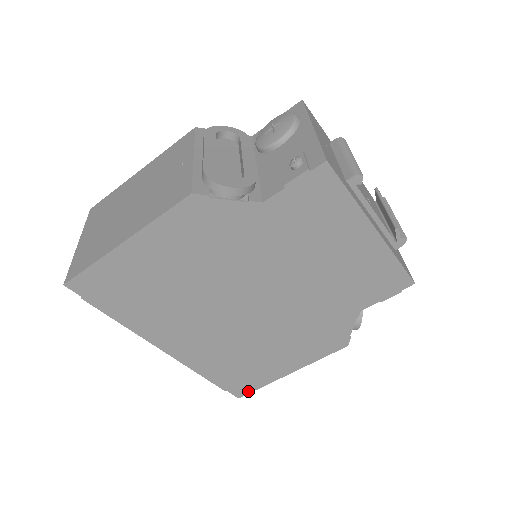
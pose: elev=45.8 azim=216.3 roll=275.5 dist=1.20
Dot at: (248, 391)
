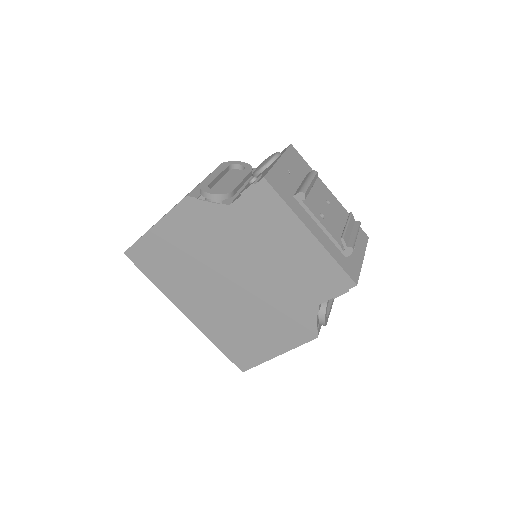
Dot at: (249, 367)
